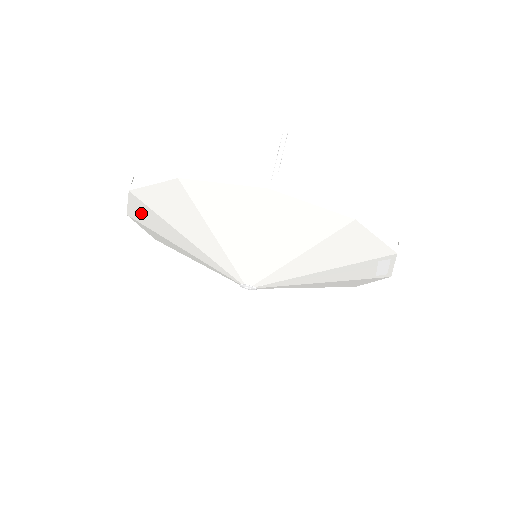
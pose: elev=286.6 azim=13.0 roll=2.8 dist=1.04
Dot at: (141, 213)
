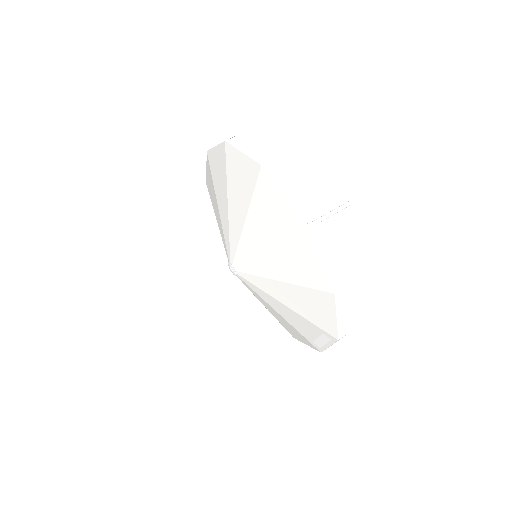
Dot at: (217, 160)
